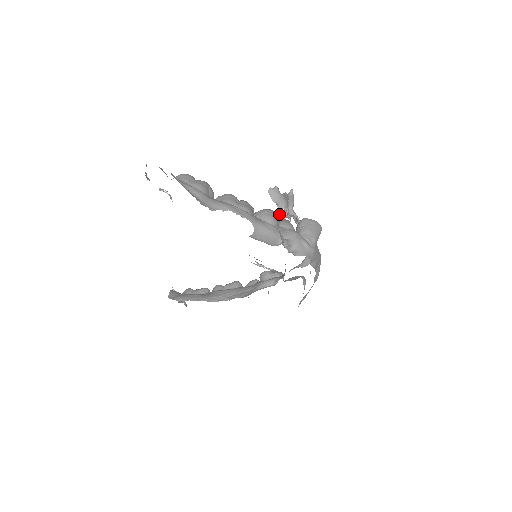
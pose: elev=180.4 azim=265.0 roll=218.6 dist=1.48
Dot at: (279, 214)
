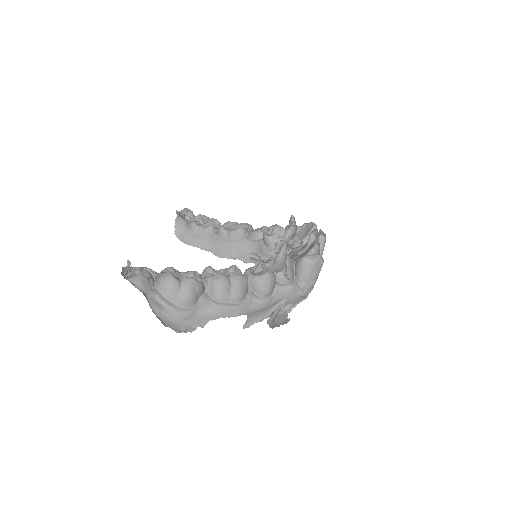
Dot at: occluded
